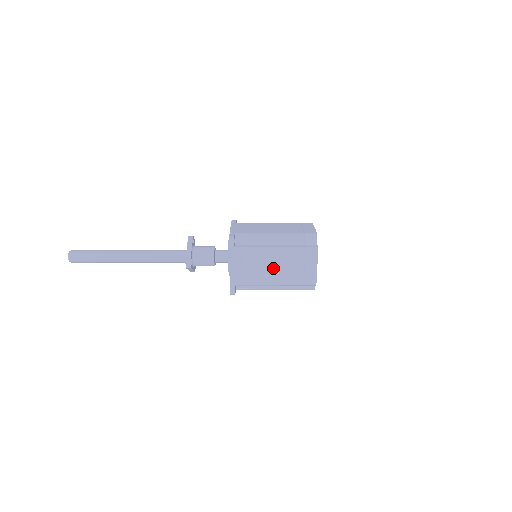
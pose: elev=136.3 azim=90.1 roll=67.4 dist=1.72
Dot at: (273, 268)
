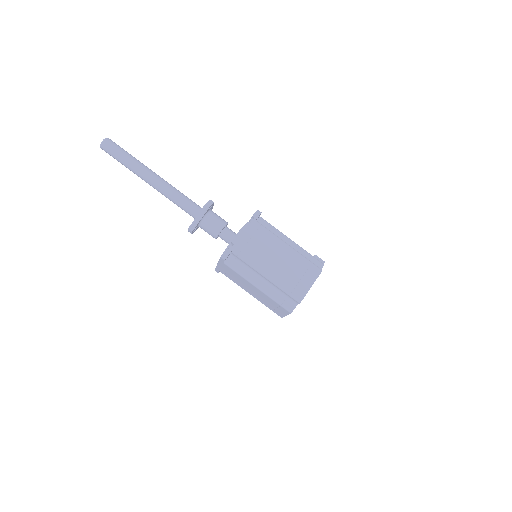
Dot at: (251, 290)
